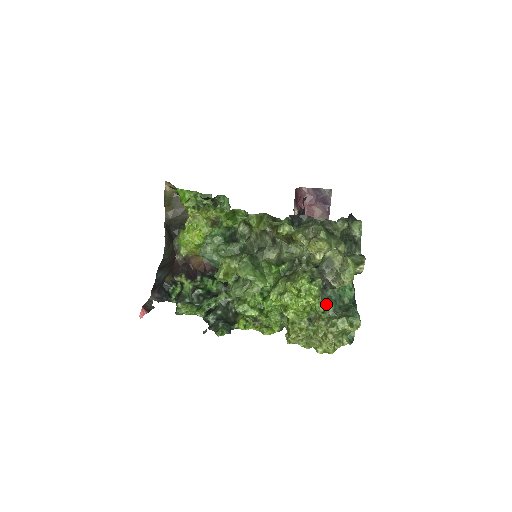
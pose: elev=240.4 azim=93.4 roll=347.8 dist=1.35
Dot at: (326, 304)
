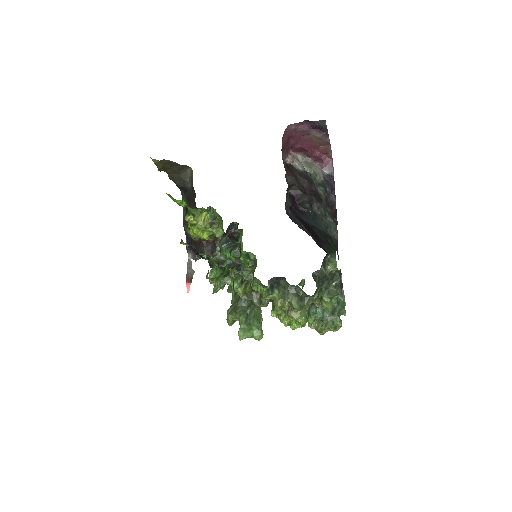
Dot at: (314, 318)
